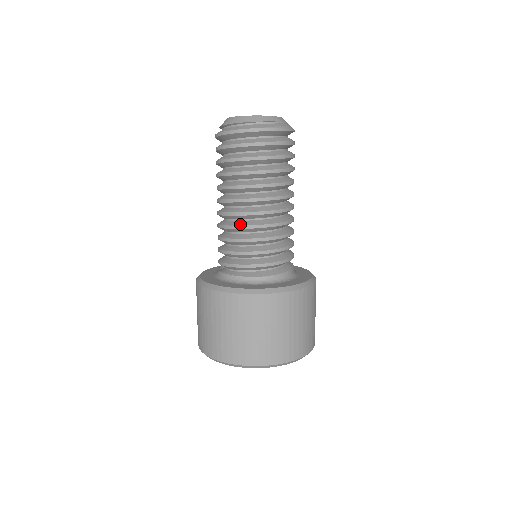
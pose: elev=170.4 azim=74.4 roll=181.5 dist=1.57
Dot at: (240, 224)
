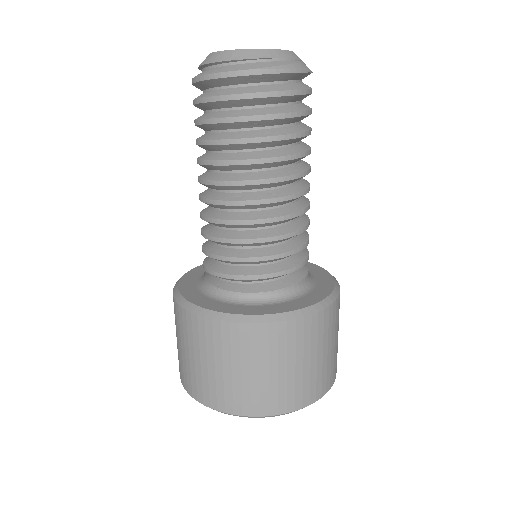
Dot at: (222, 217)
